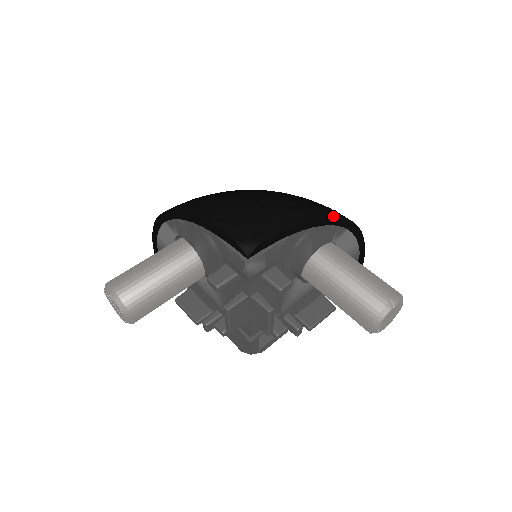
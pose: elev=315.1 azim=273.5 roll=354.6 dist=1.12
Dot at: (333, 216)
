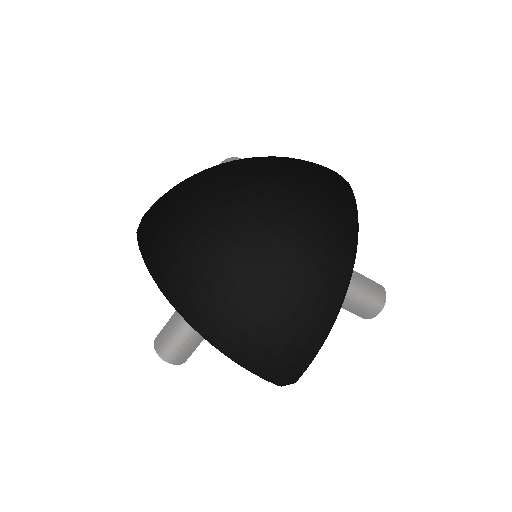
Dot at: (342, 303)
